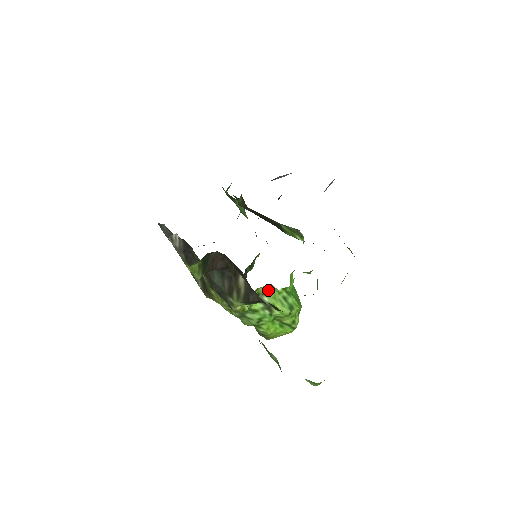
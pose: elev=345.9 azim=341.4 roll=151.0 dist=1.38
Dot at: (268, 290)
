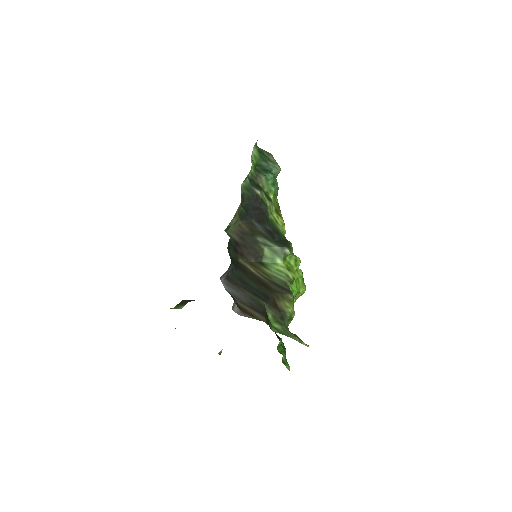
Dot at: occluded
